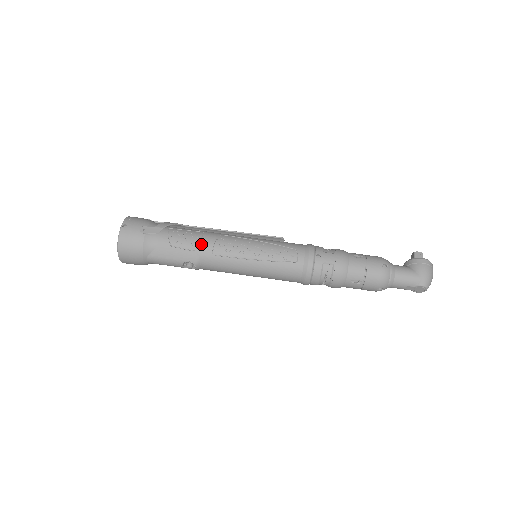
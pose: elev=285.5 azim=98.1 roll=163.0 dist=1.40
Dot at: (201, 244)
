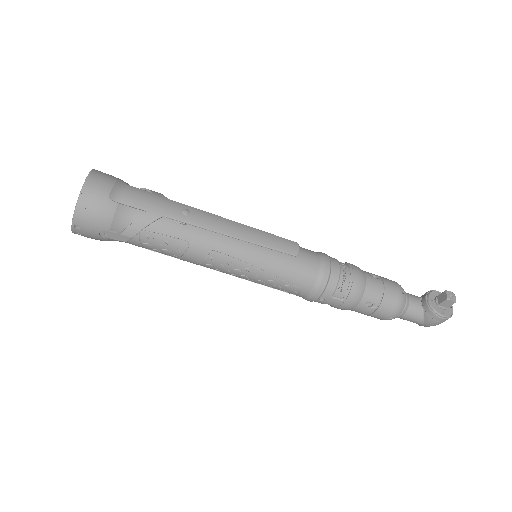
Dot at: (184, 259)
